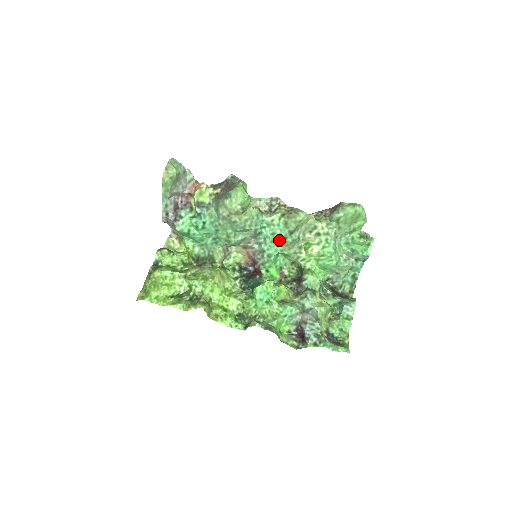
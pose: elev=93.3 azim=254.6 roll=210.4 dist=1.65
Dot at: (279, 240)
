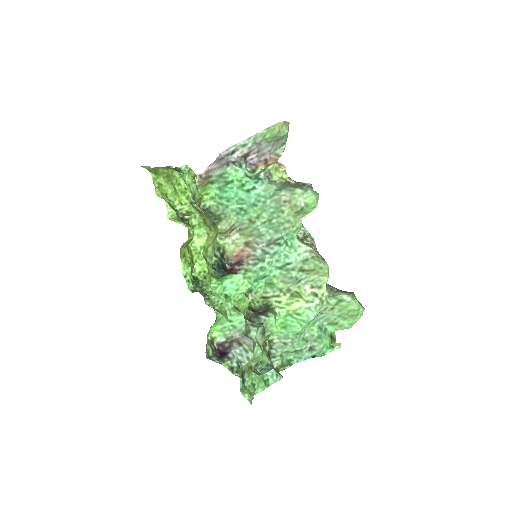
Dot at: (284, 266)
